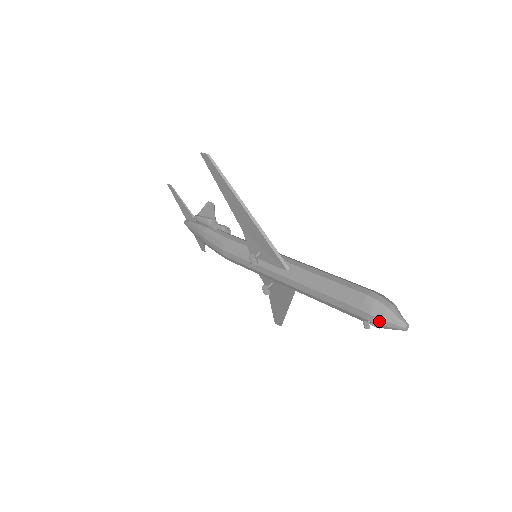
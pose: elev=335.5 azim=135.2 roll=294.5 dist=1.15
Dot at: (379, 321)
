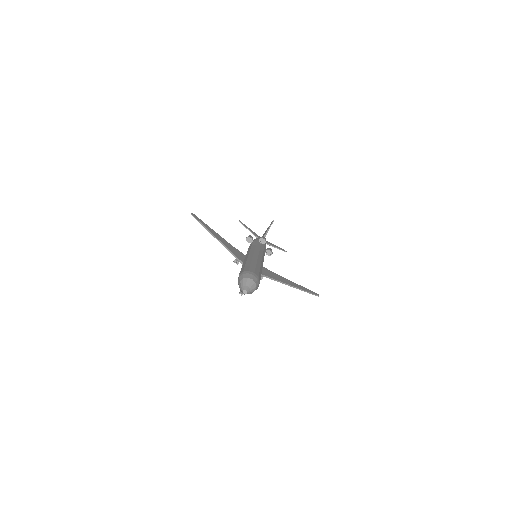
Dot at: occluded
